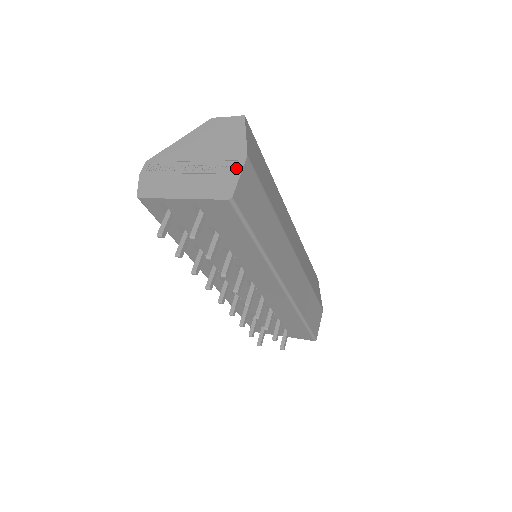
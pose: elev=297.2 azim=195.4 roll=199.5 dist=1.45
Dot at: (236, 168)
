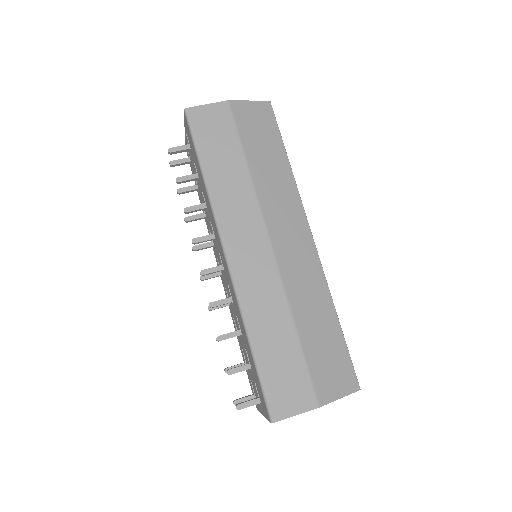
Dot at: (215, 106)
